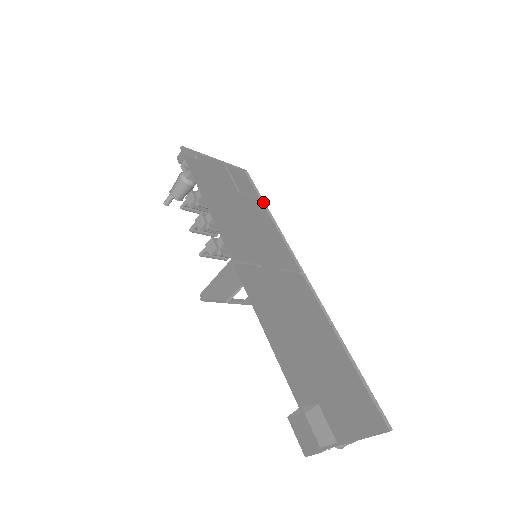
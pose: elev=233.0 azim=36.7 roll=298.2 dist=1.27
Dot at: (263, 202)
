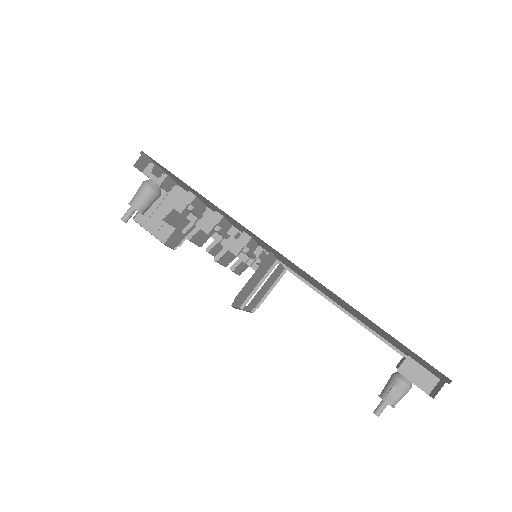
Dot at: occluded
